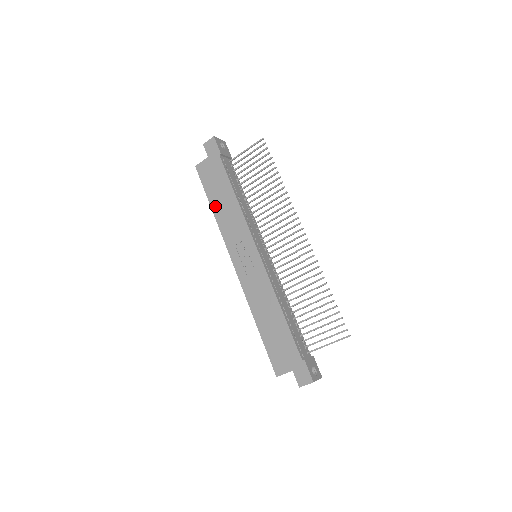
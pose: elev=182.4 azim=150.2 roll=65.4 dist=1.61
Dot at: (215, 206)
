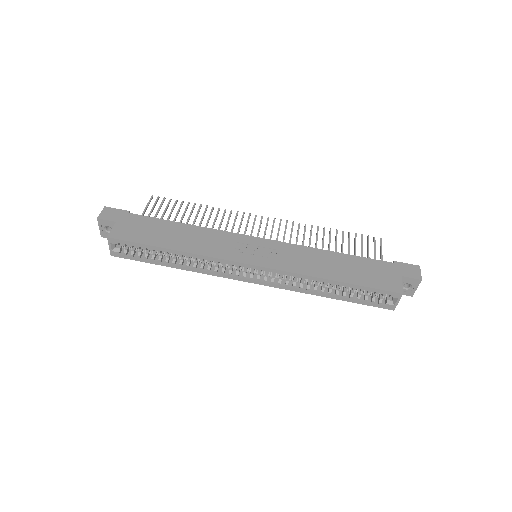
Dot at: (173, 245)
